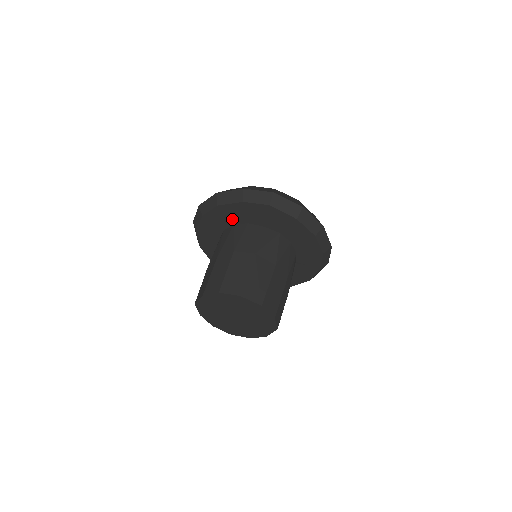
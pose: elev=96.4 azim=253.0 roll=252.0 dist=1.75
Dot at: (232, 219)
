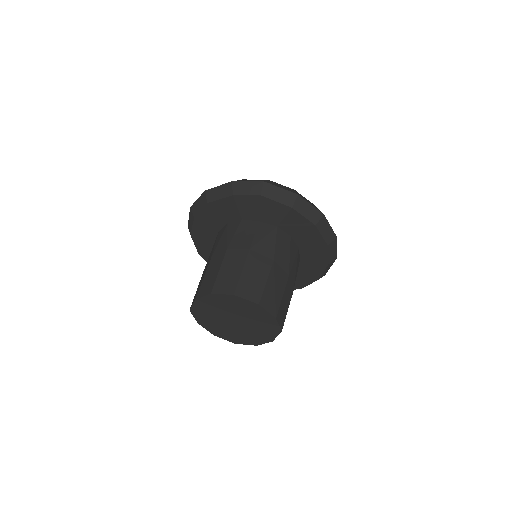
Dot at: (225, 217)
